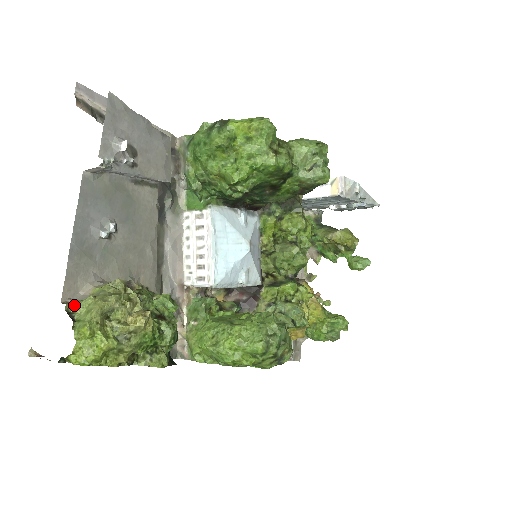
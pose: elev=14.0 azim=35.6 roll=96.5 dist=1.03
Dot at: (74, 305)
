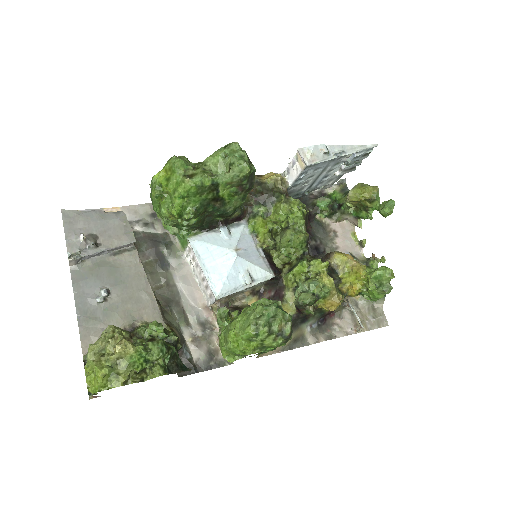
Dot at: occluded
